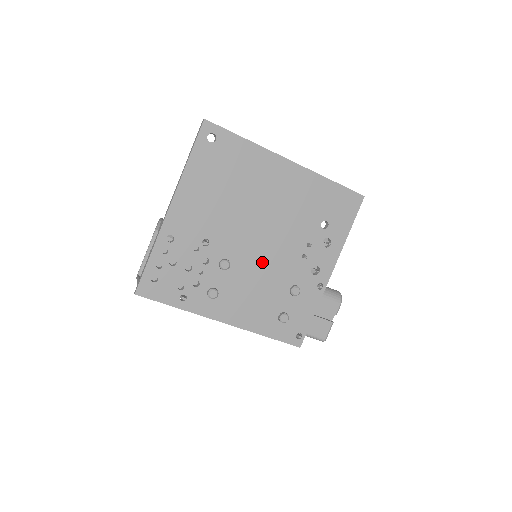
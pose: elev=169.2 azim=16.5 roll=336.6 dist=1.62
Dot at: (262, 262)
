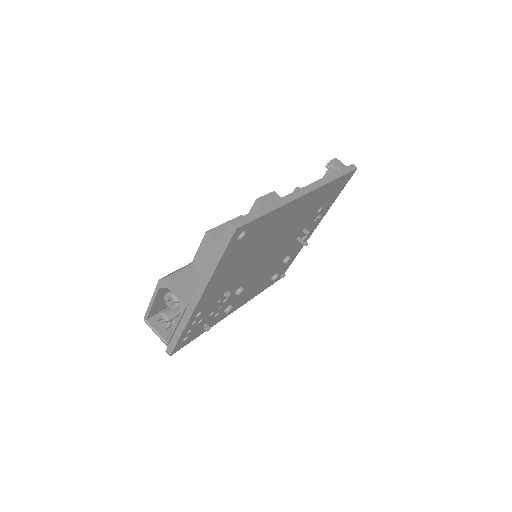
Dot at: (267, 266)
